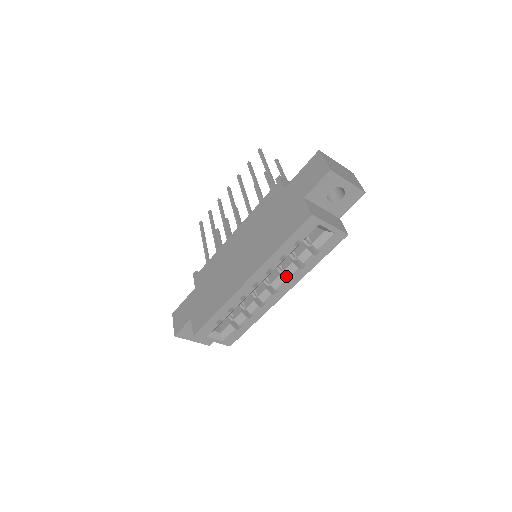
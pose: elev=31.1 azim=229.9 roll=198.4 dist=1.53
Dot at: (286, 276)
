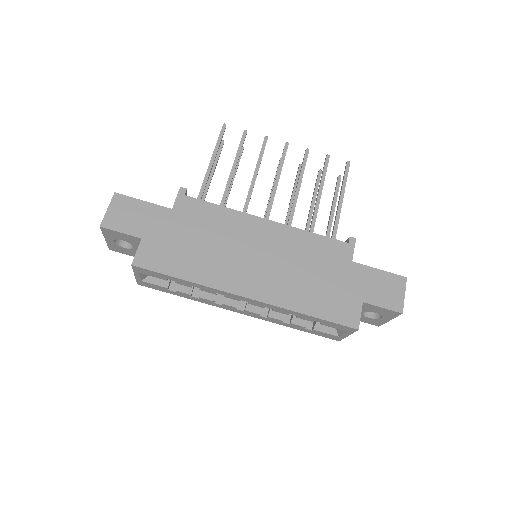
Dot at: occluded
